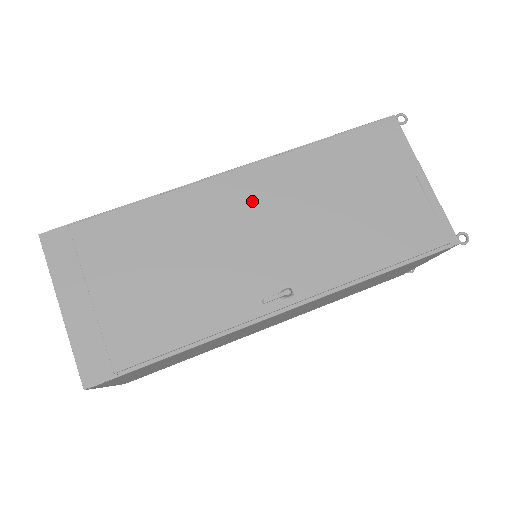
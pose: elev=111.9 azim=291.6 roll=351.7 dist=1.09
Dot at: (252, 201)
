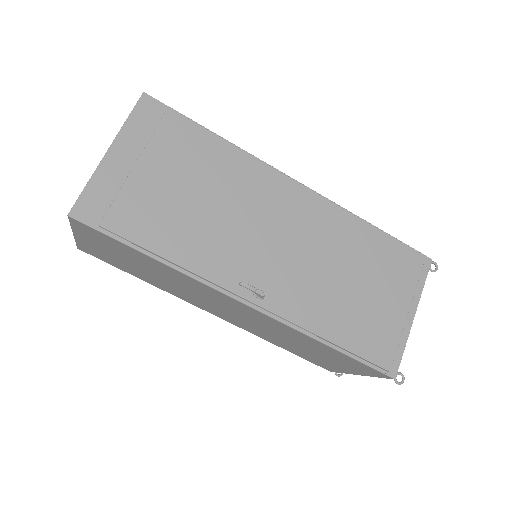
Dot at: (296, 216)
